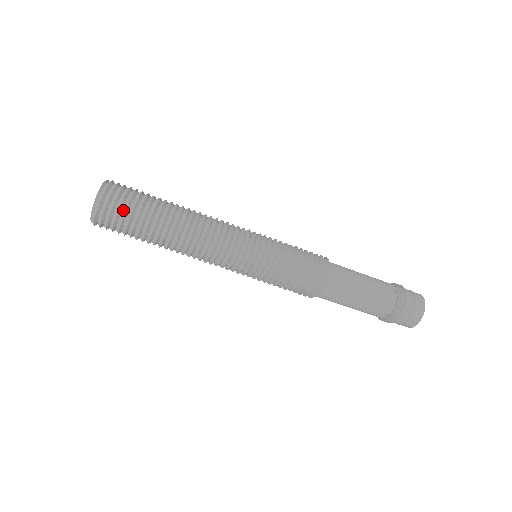
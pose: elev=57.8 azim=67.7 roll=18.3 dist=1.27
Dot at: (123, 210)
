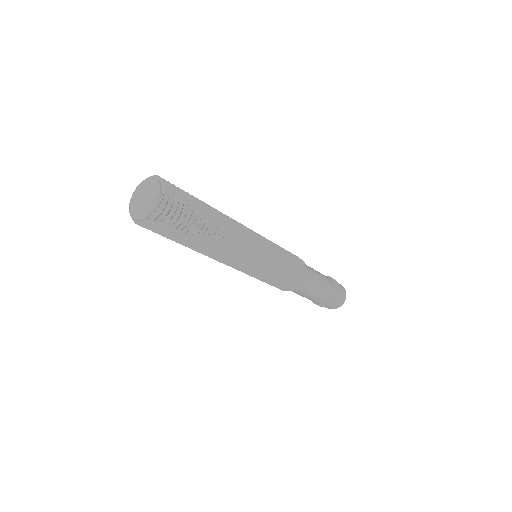
Dot at: (159, 232)
